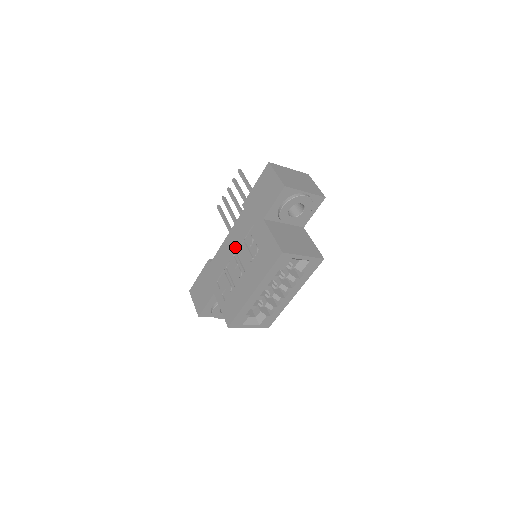
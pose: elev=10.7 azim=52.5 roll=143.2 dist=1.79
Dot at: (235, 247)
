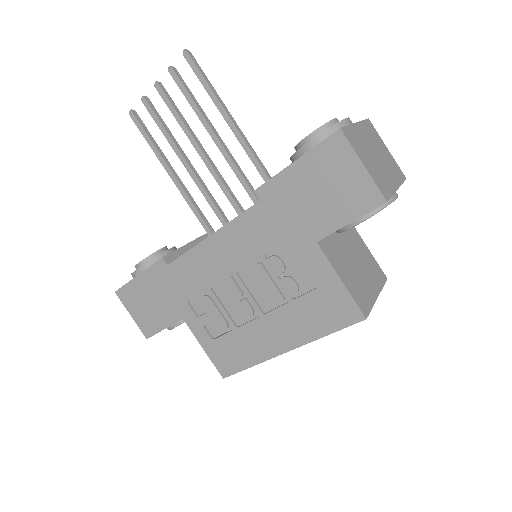
Dot at: (236, 264)
